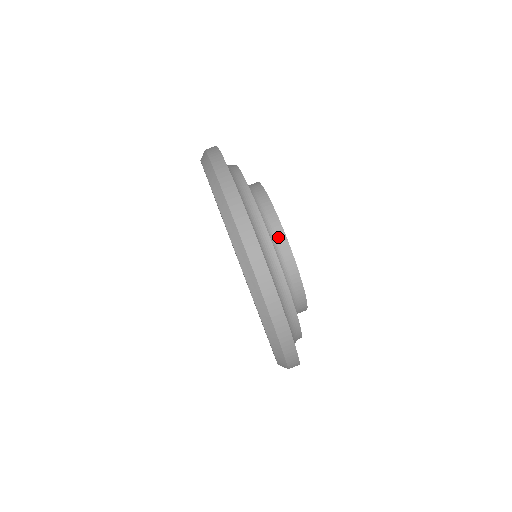
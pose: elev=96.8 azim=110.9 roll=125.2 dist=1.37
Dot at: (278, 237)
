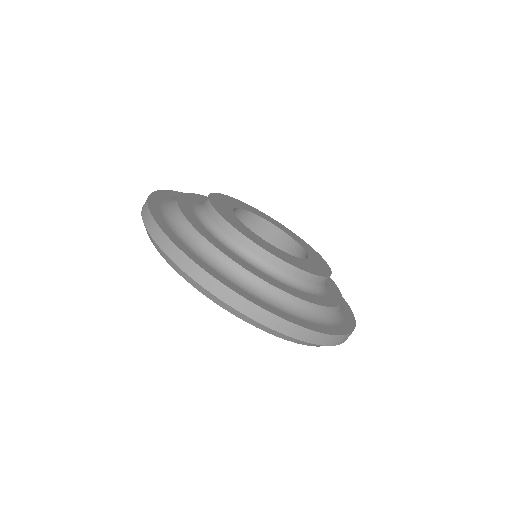
Dot at: (228, 232)
